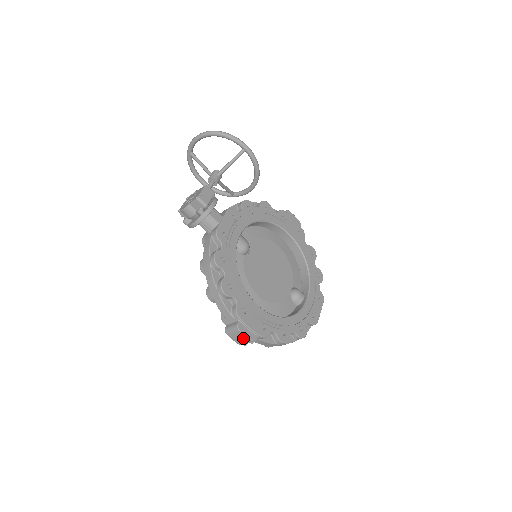
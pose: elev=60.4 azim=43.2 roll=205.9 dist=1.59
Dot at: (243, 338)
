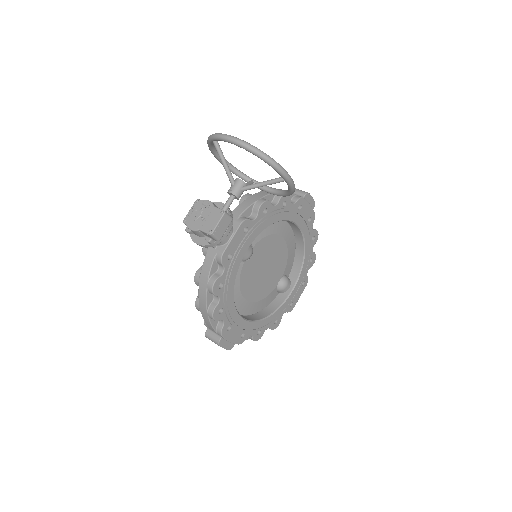
Dot at: occluded
